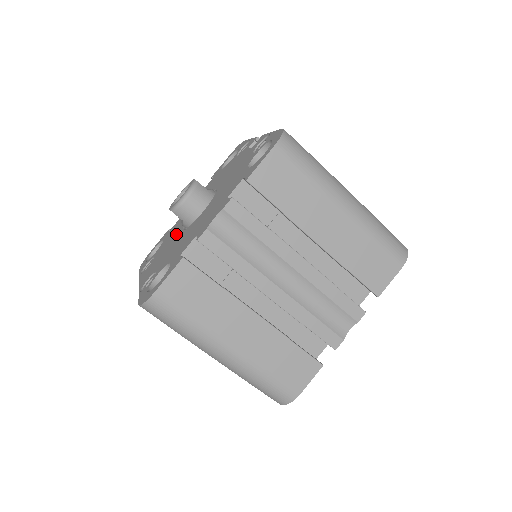
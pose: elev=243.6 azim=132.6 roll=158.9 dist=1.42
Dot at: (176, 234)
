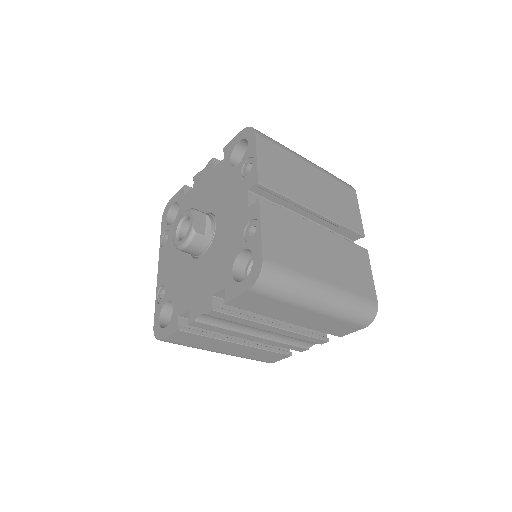
Dot at: occluded
